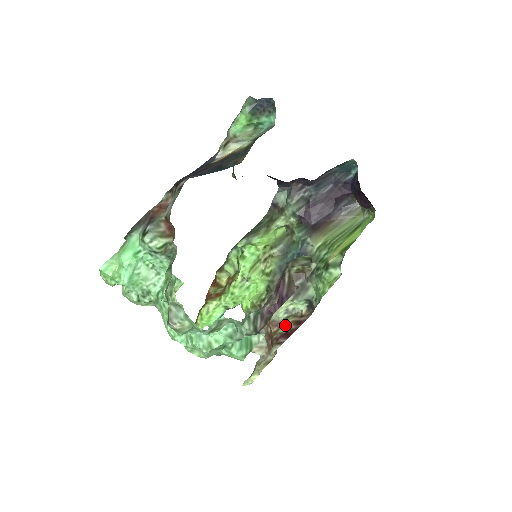
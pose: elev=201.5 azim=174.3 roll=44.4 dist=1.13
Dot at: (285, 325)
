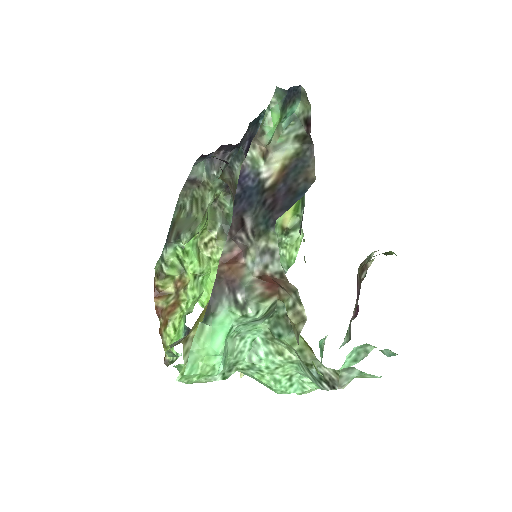
Dot at: occluded
